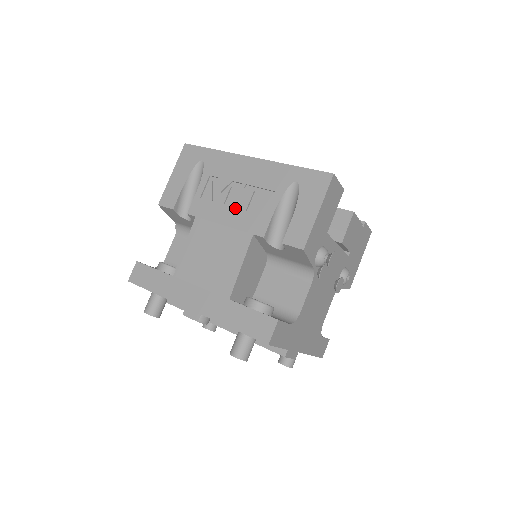
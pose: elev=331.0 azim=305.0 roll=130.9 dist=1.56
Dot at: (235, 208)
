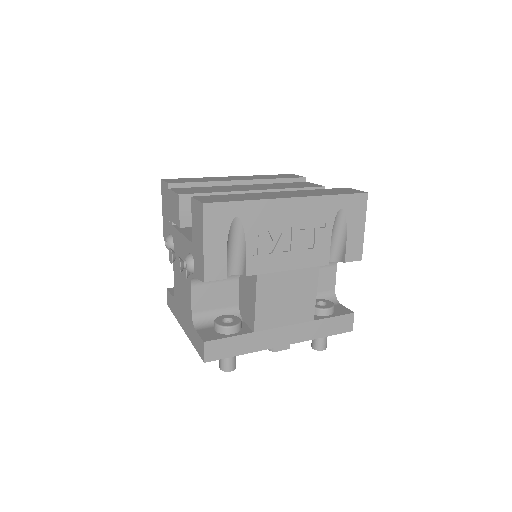
Dot at: (295, 251)
